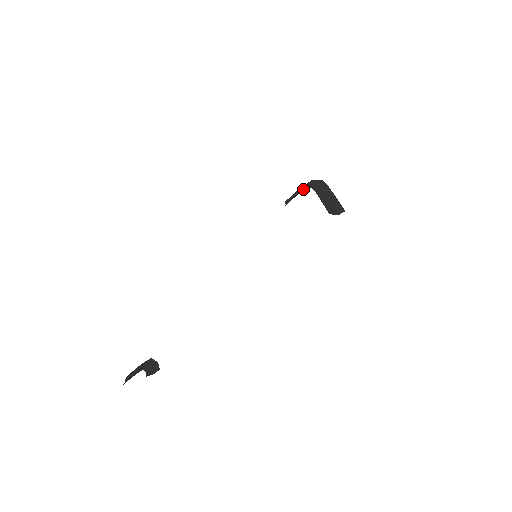
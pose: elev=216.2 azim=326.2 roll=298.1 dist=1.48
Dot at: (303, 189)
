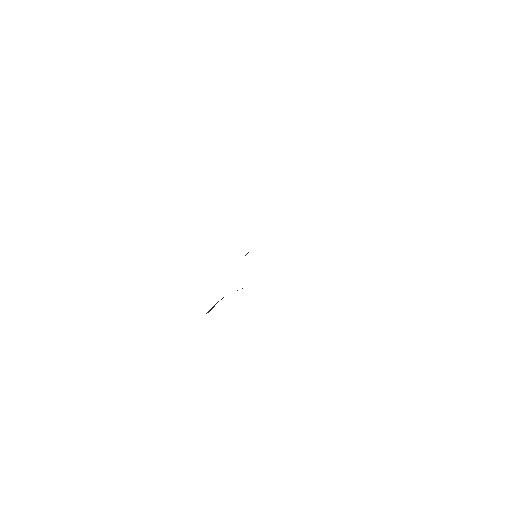
Dot at: occluded
